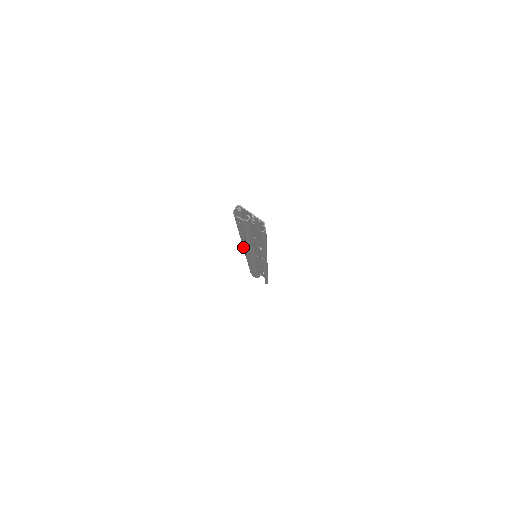
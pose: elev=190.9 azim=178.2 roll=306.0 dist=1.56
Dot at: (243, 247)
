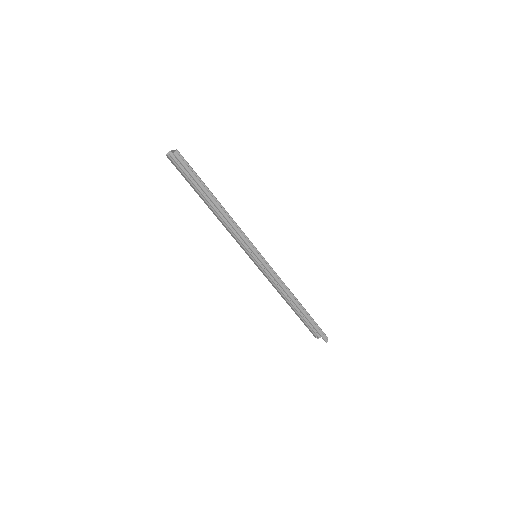
Dot at: occluded
